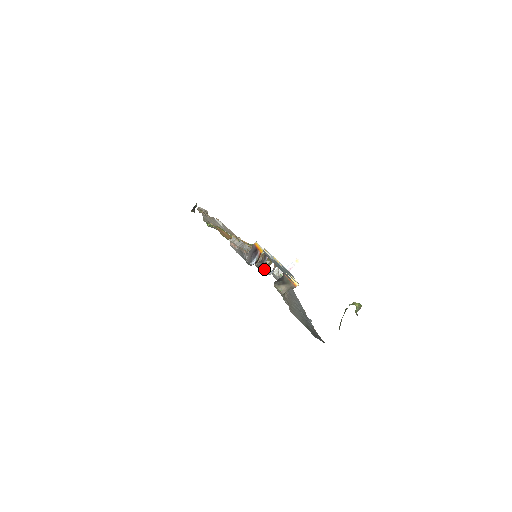
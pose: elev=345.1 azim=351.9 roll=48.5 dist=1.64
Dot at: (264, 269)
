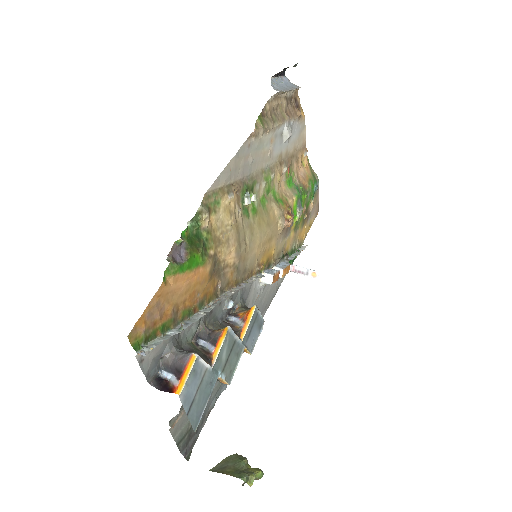
Dot at: (235, 299)
